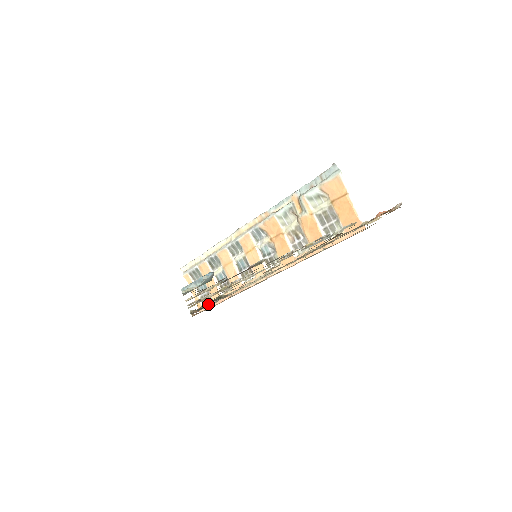
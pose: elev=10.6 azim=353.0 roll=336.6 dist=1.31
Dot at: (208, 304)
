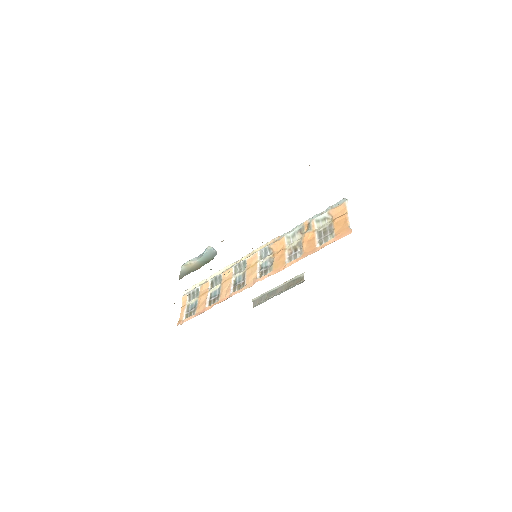
Dot at: occluded
